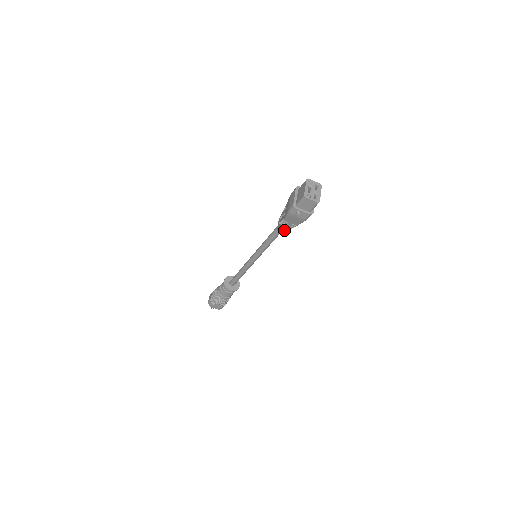
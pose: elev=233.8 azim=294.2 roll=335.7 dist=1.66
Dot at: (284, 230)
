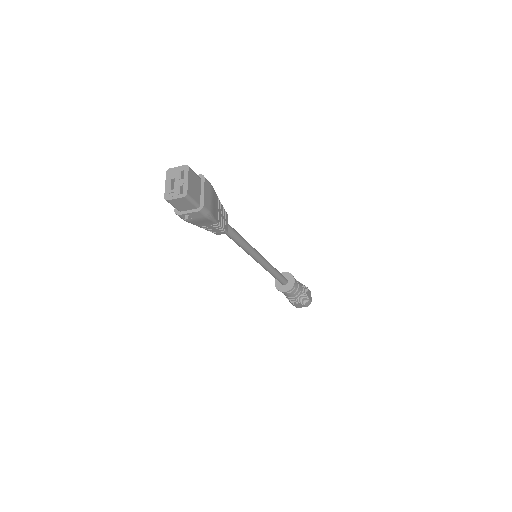
Dot at: (219, 232)
